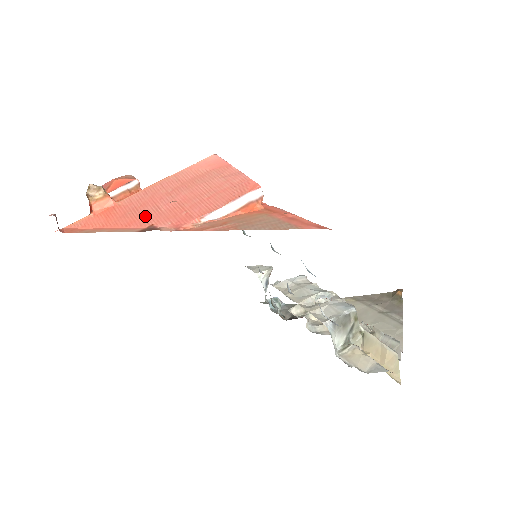
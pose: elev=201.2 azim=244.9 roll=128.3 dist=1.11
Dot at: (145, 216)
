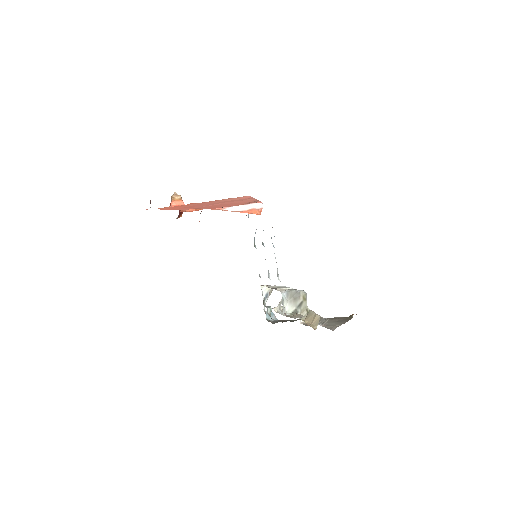
Dot at: (196, 207)
